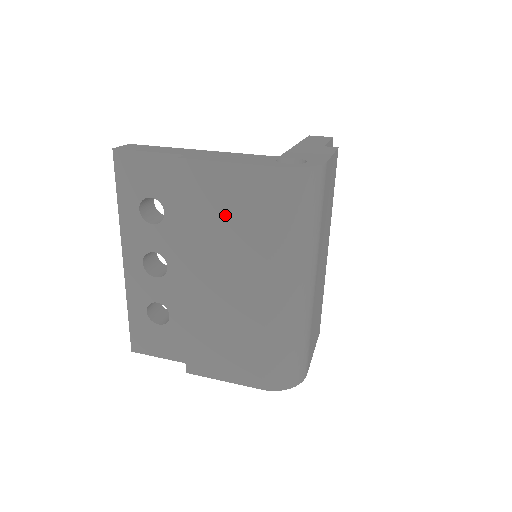
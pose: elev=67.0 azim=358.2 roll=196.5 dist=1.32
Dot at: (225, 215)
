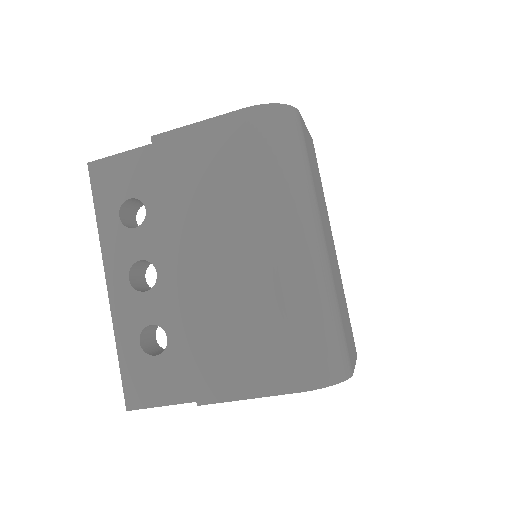
Dot at: (207, 176)
